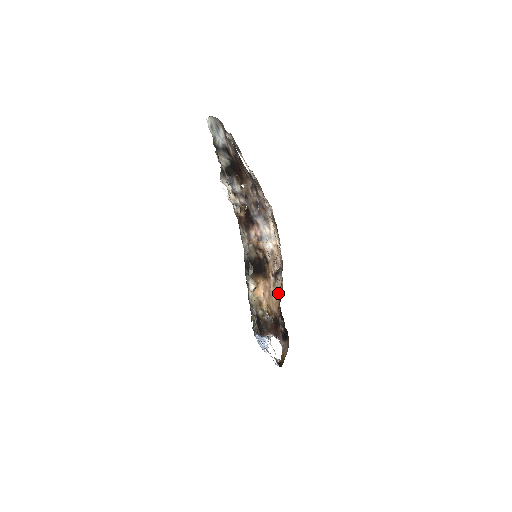
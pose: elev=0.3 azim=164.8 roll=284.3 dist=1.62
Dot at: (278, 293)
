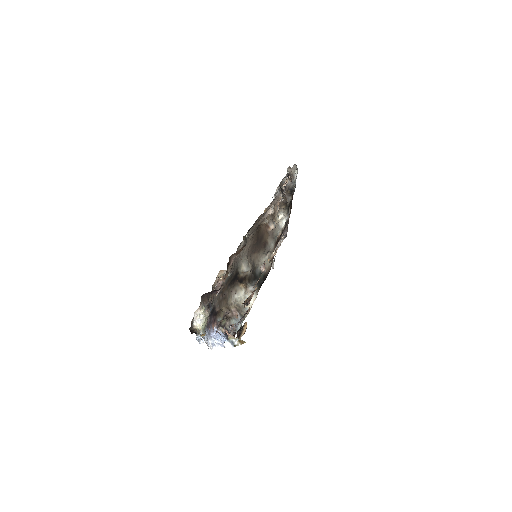
Dot at: occluded
